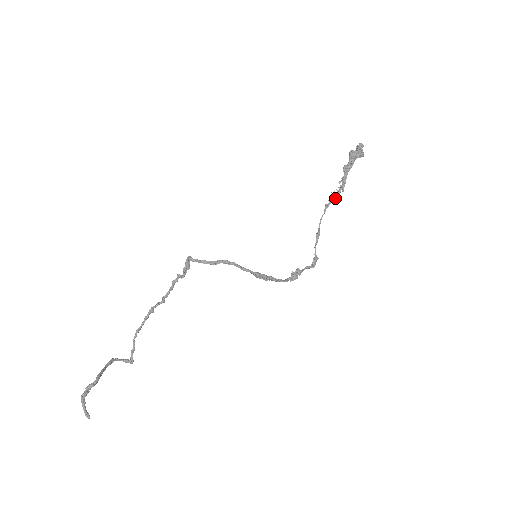
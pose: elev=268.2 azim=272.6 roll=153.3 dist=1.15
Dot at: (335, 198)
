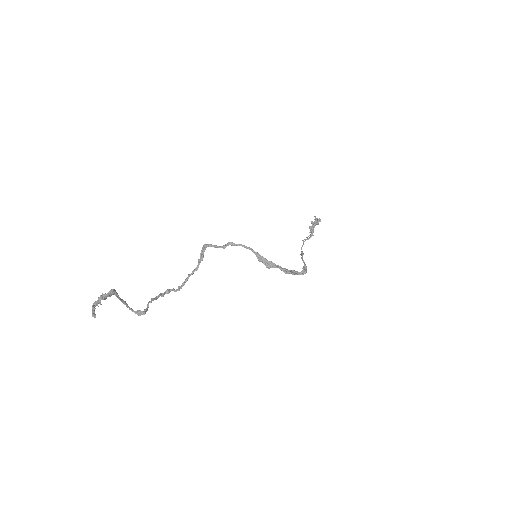
Dot at: occluded
